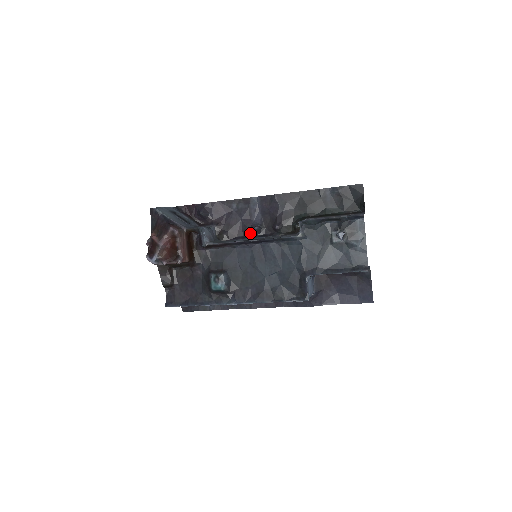
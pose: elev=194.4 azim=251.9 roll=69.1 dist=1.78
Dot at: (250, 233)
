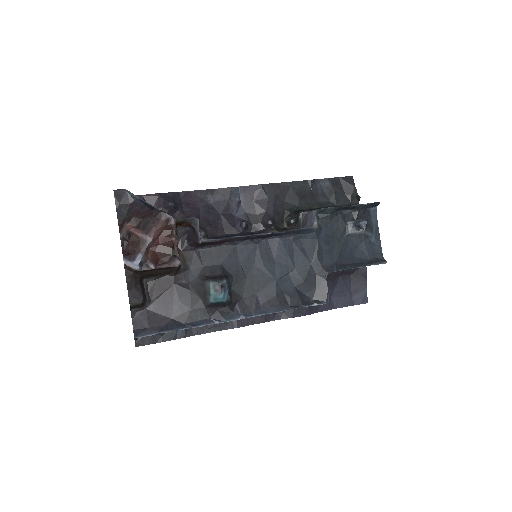
Dot at: (234, 231)
